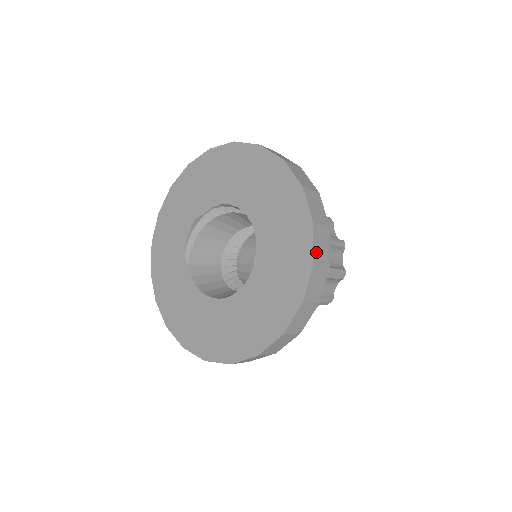
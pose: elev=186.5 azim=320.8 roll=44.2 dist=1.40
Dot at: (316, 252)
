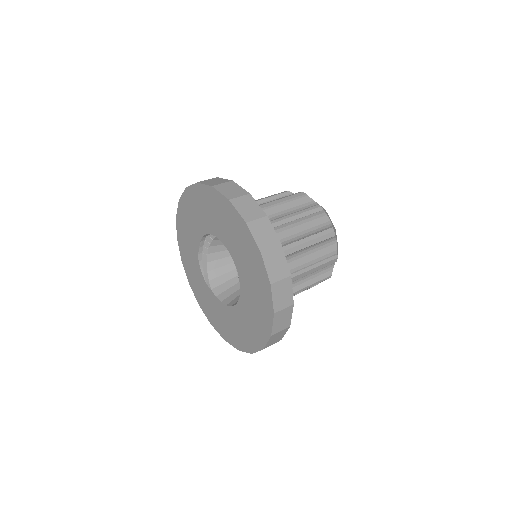
Dot at: (260, 243)
